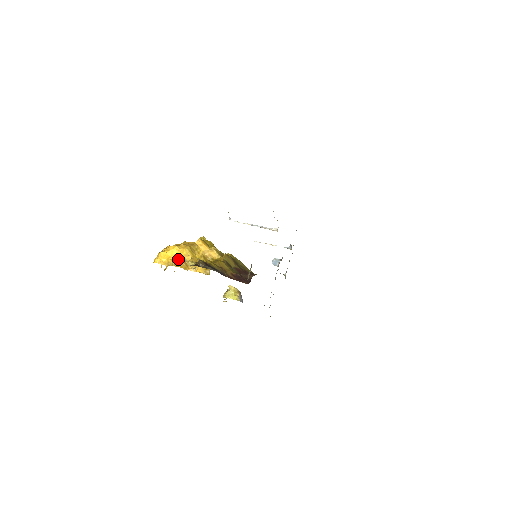
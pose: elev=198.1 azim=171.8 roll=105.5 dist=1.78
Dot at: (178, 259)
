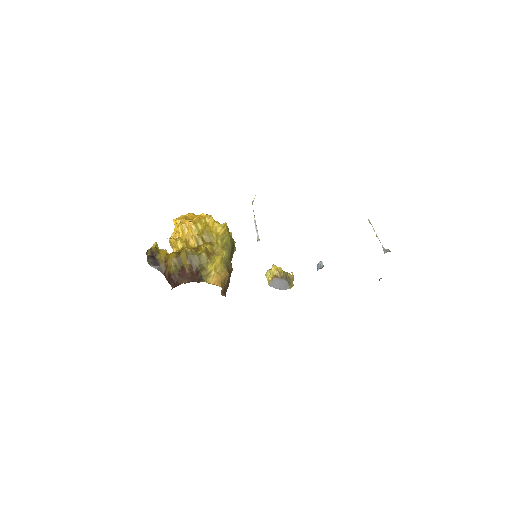
Dot at: (176, 232)
